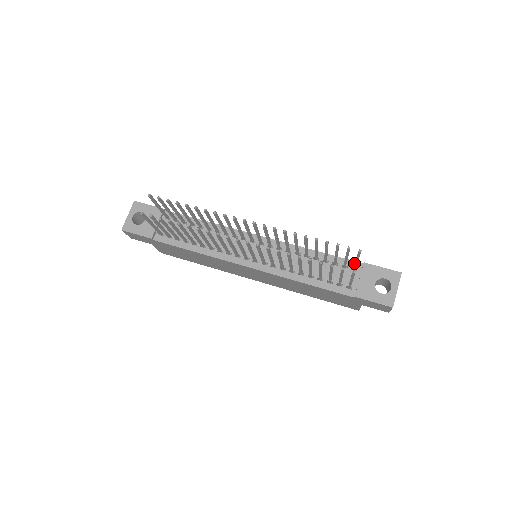
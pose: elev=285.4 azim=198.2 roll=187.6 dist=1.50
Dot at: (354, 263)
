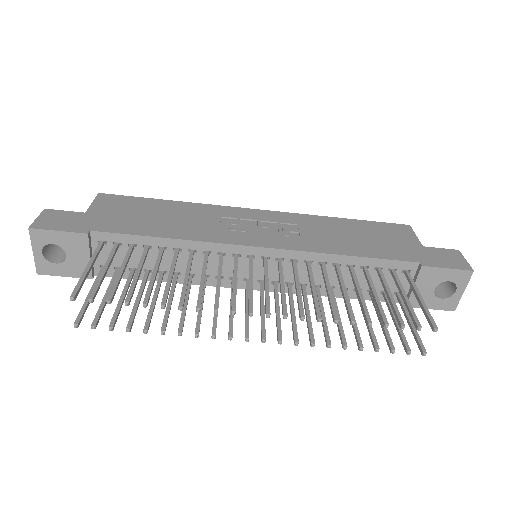
Dot at: (406, 264)
